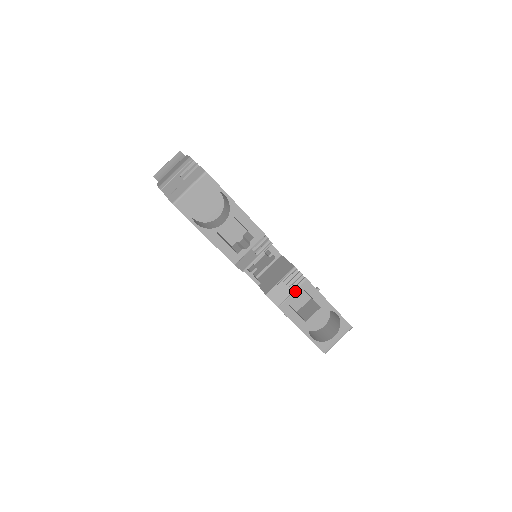
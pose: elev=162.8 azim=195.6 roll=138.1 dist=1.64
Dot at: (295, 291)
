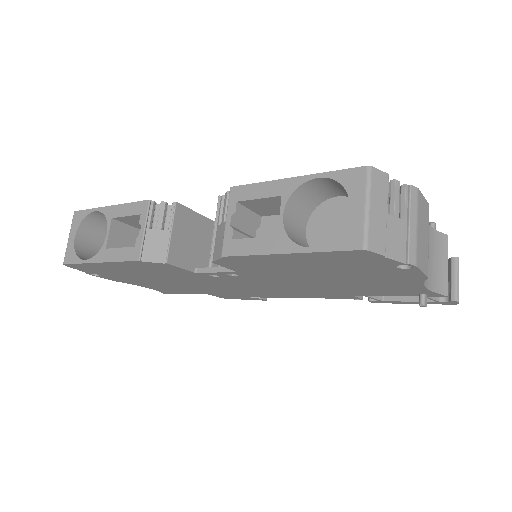
Dot at: (227, 216)
